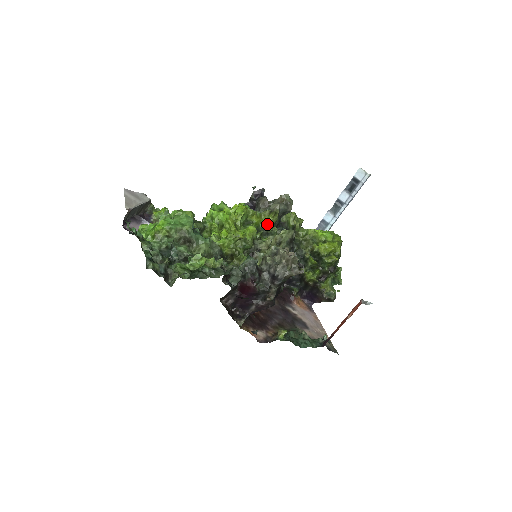
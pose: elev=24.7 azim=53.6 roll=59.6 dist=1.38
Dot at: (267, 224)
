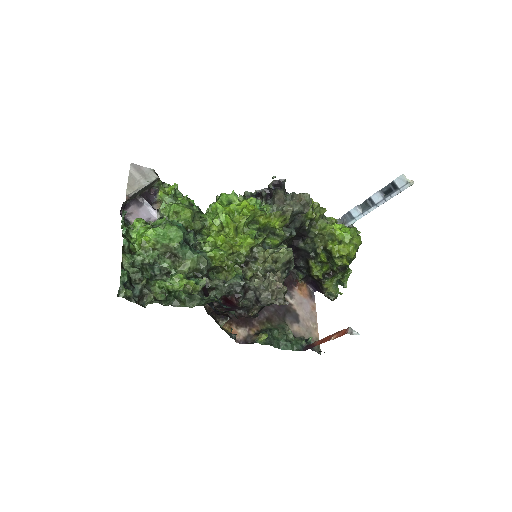
Dot at: (274, 227)
